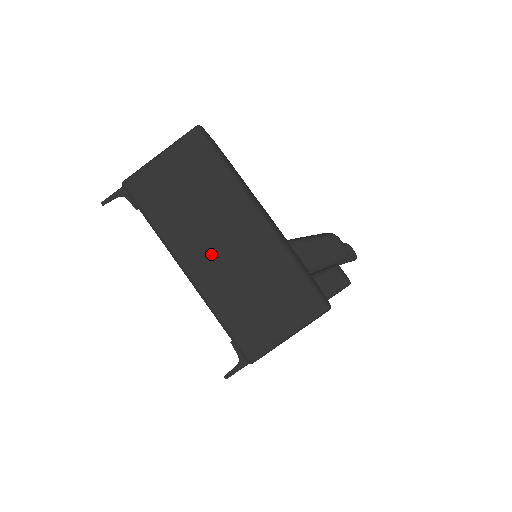
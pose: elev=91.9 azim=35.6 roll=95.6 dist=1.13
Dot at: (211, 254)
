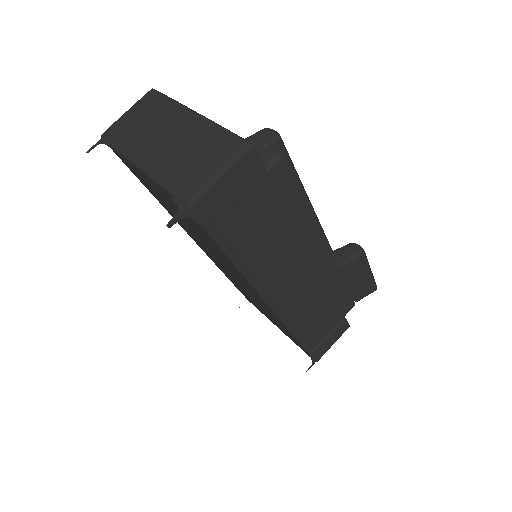
Dot at: (157, 146)
